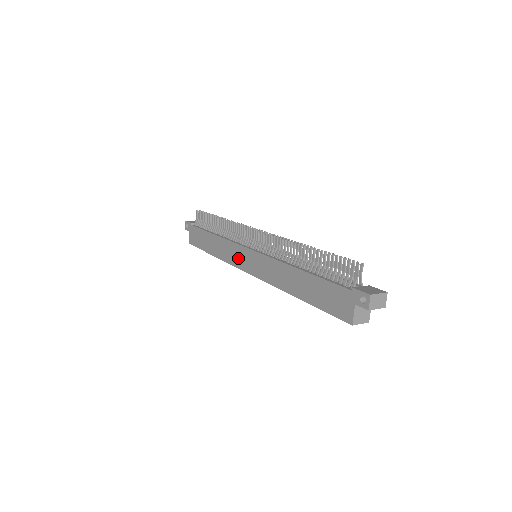
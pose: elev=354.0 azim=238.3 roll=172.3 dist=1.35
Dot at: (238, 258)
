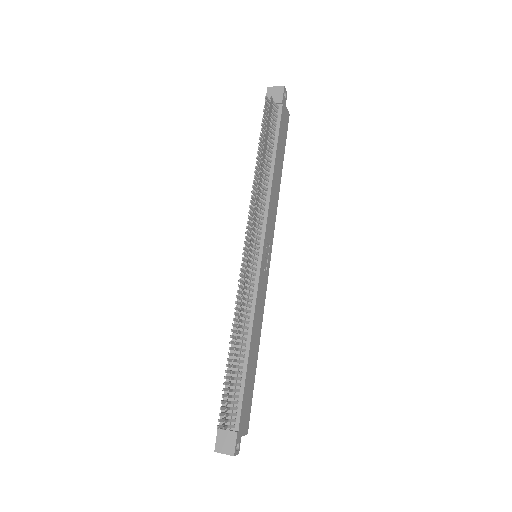
Dot at: occluded
